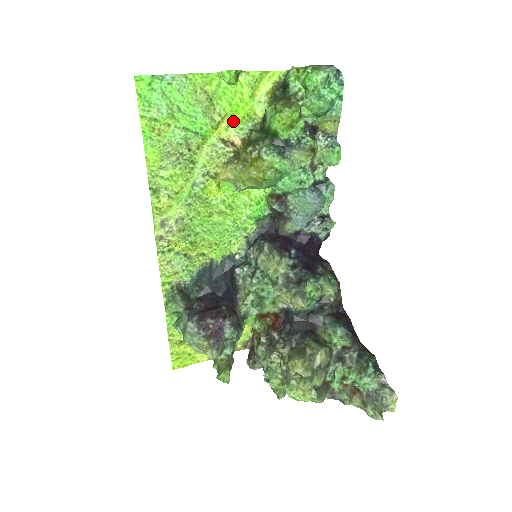
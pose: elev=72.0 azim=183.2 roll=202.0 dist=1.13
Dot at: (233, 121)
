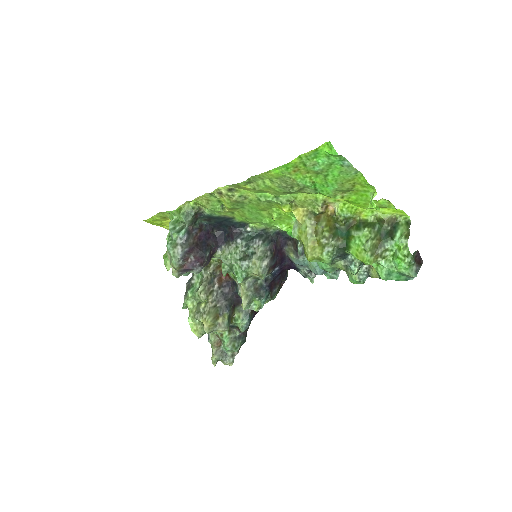
Dot at: (345, 202)
